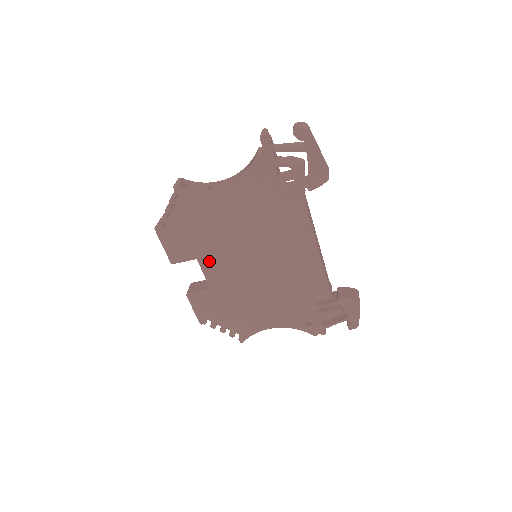
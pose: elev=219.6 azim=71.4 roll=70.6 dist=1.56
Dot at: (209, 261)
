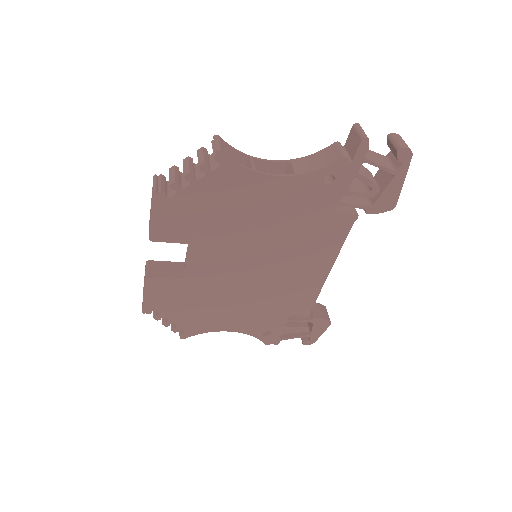
Dot at: (203, 250)
